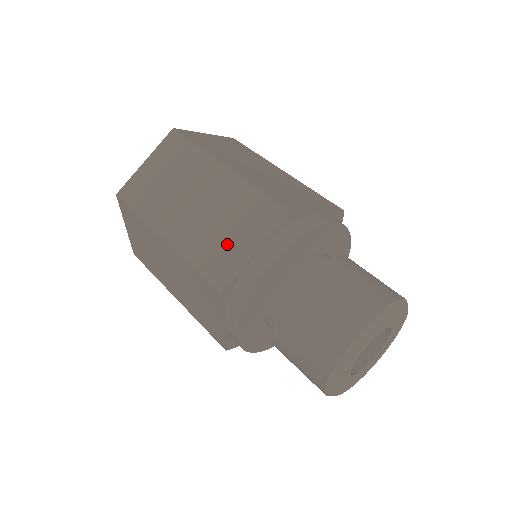
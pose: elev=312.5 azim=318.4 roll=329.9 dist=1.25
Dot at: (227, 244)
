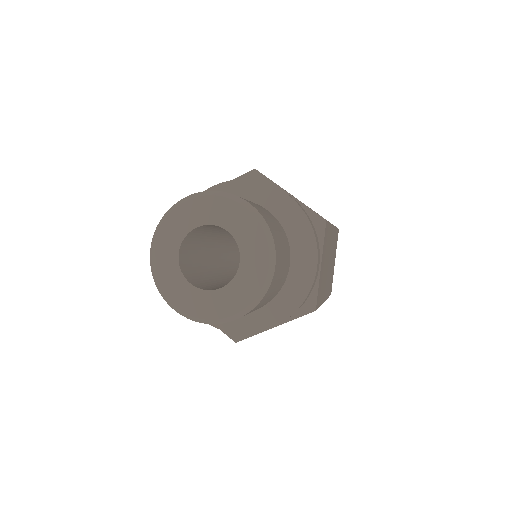
Dot at: occluded
